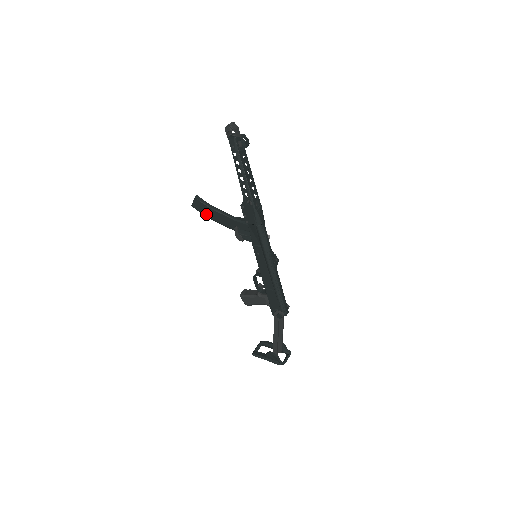
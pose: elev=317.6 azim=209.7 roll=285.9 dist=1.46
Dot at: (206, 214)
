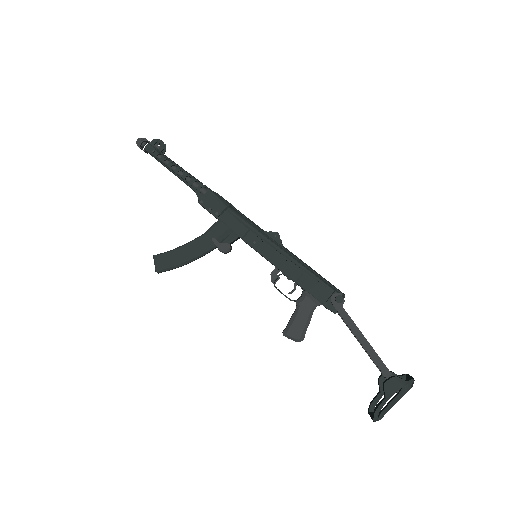
Dot at: (176, 263)
